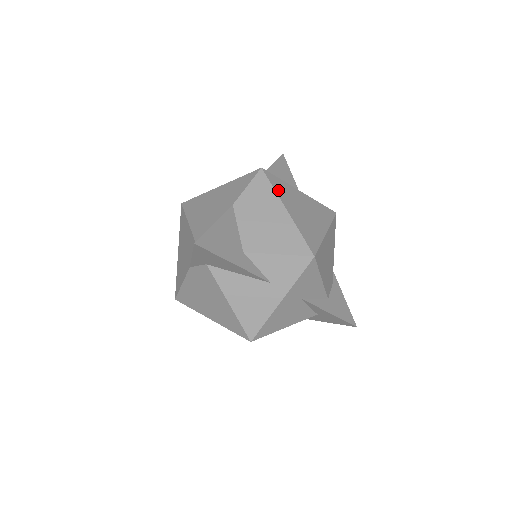
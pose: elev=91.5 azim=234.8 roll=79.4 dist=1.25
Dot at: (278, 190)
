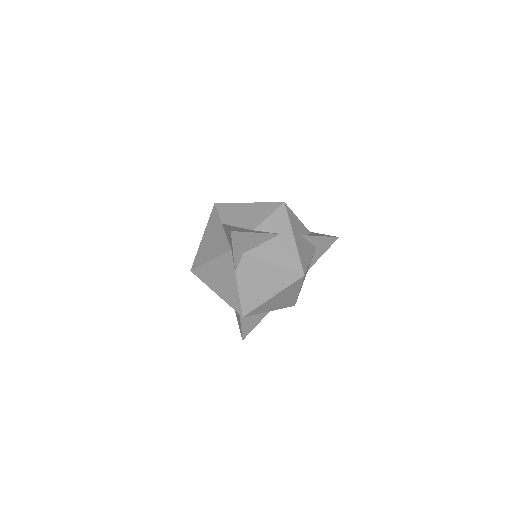
Dot at: (234, 203)
